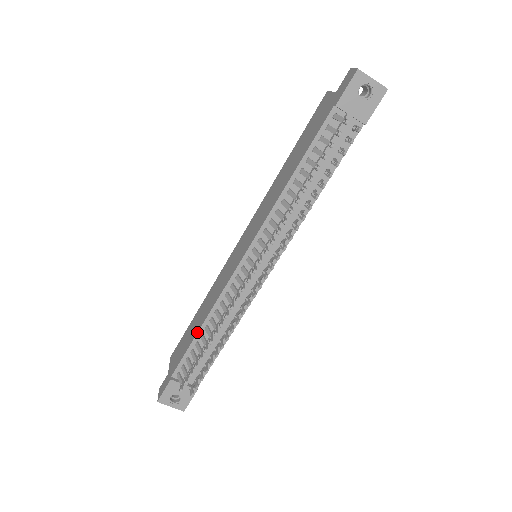
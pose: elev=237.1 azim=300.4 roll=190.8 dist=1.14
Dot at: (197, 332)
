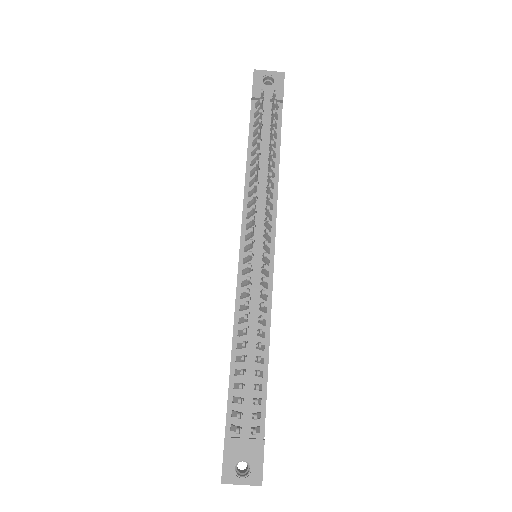
Dot at: occluded
